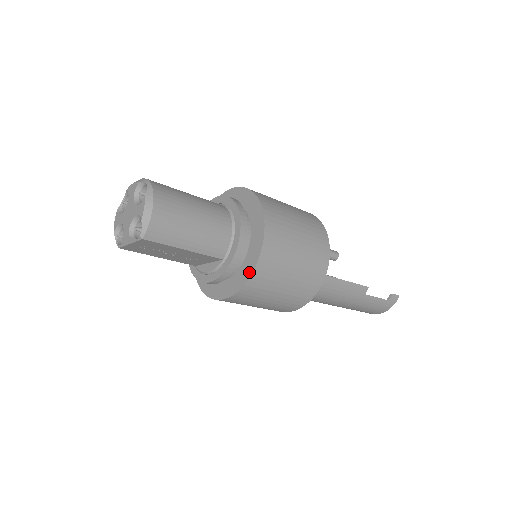
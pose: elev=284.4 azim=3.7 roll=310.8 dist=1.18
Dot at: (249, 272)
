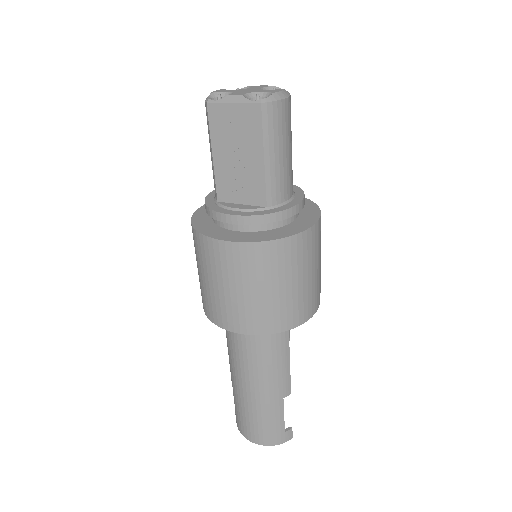
Dot at: (283, 235)
